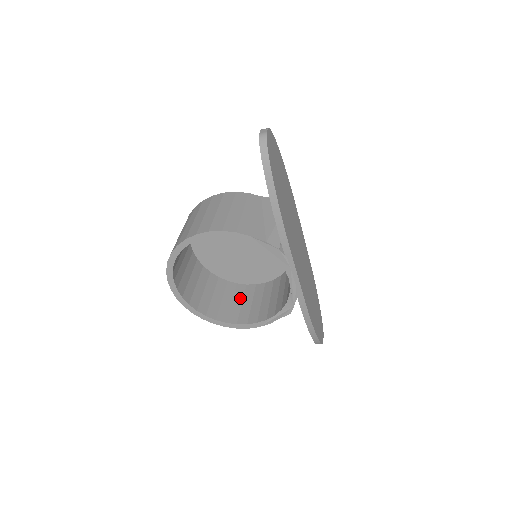
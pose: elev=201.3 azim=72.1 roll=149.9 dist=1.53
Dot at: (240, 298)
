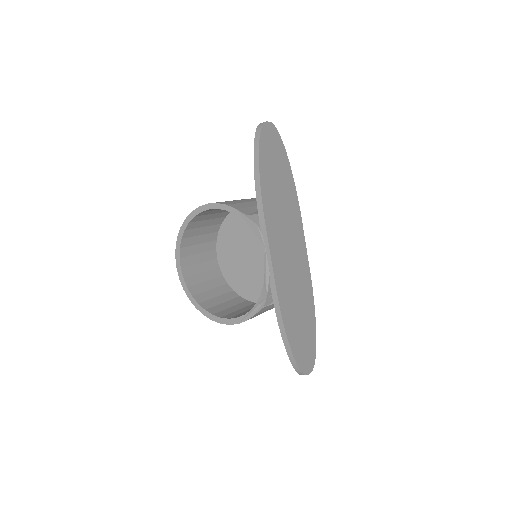
Dot at: (240, 307)
